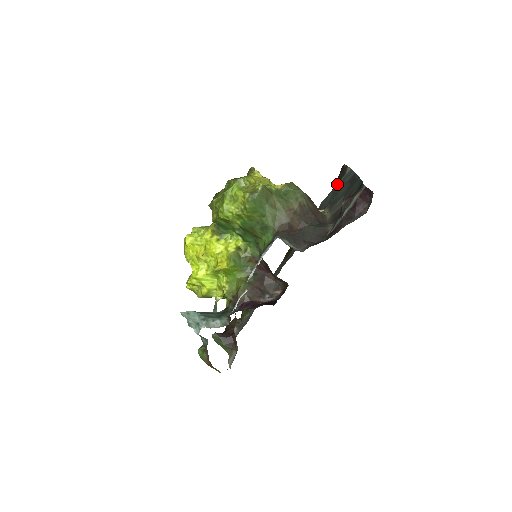
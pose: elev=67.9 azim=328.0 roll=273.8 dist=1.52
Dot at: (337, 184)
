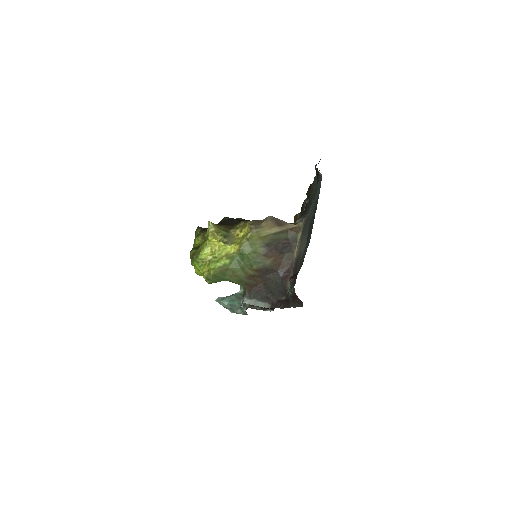
Dot at: occluded
